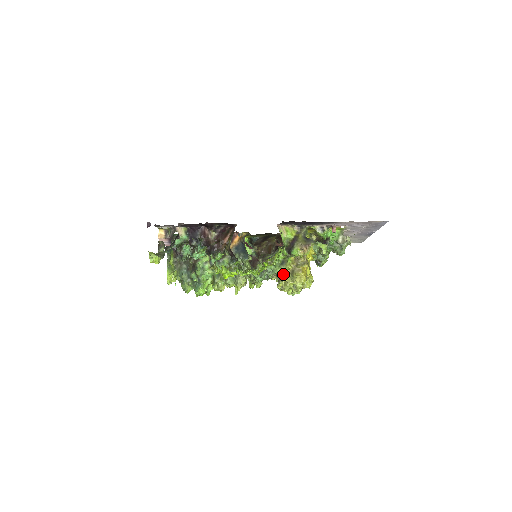
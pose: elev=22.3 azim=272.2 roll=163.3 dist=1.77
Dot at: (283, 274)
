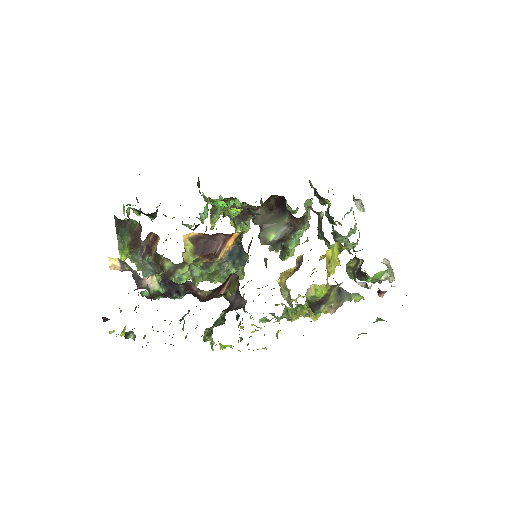
Dot at: occluded
